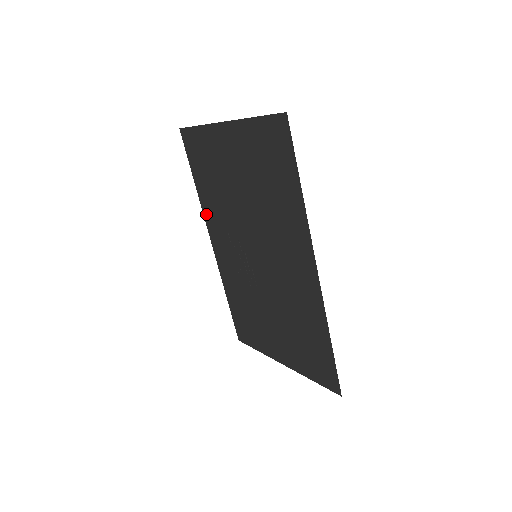
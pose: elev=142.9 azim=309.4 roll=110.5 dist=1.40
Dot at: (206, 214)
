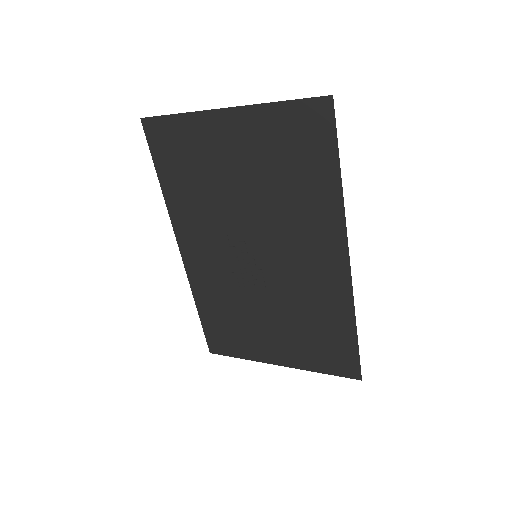
Dot at: (175, 218)
